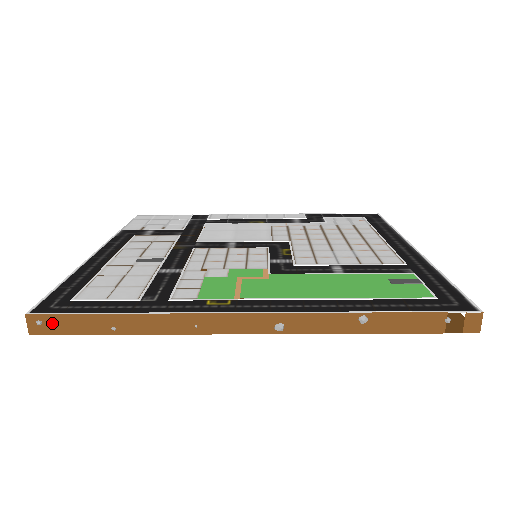
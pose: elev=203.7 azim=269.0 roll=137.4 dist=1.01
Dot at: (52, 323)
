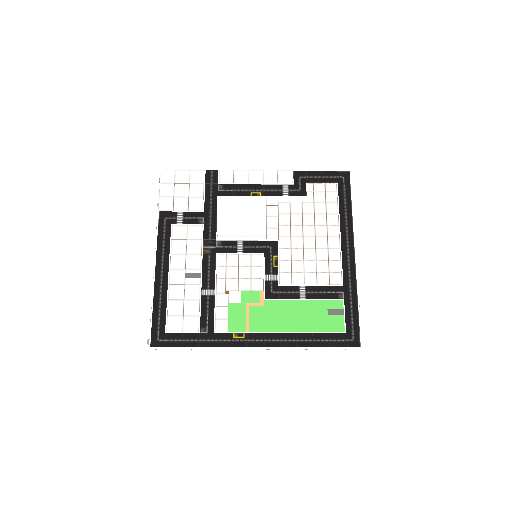
Dot at: occluded
